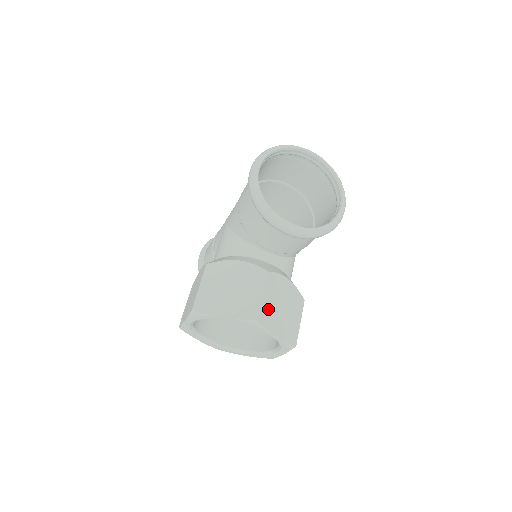
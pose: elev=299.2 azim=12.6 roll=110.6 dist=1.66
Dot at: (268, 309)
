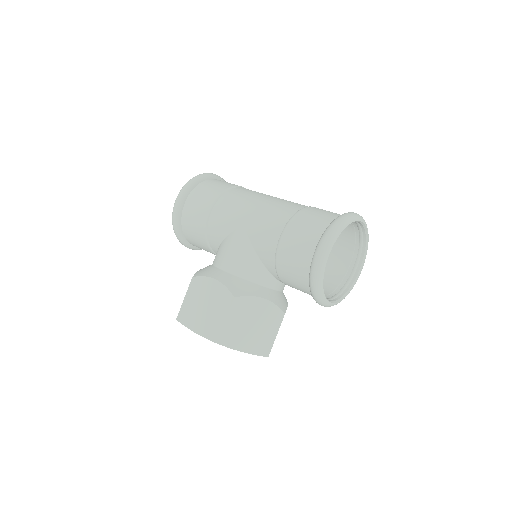
Dot at: occluded
